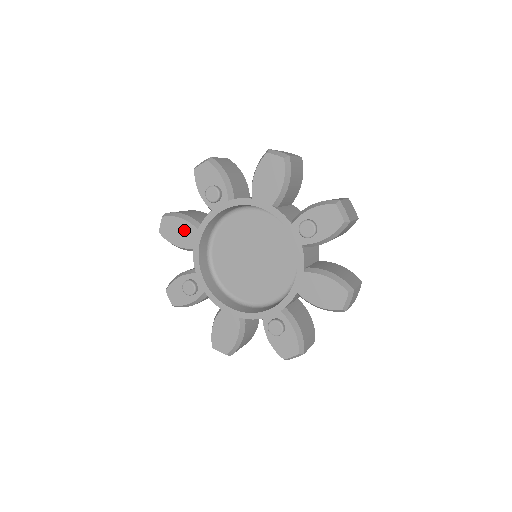
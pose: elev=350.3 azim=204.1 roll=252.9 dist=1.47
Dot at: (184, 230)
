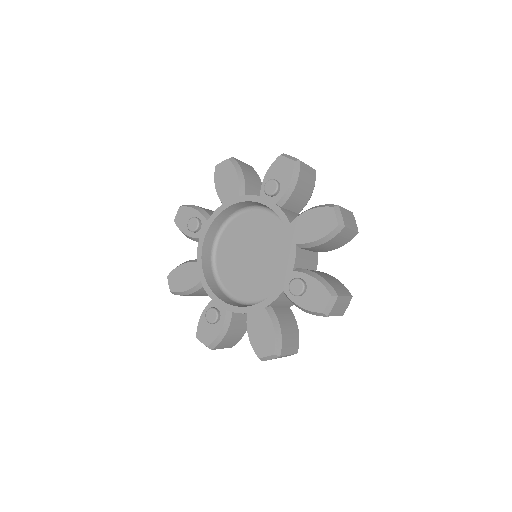
Dot at: (231, 185)
